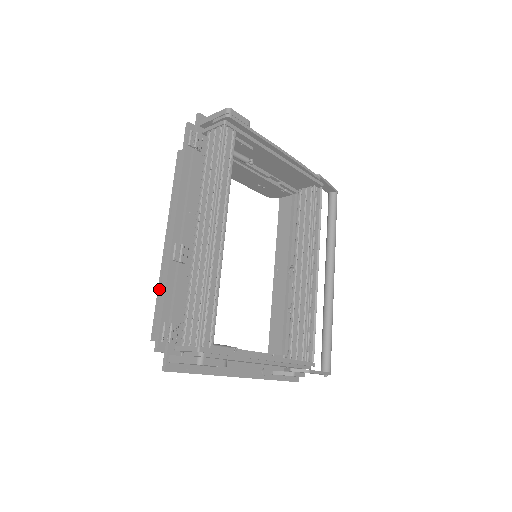
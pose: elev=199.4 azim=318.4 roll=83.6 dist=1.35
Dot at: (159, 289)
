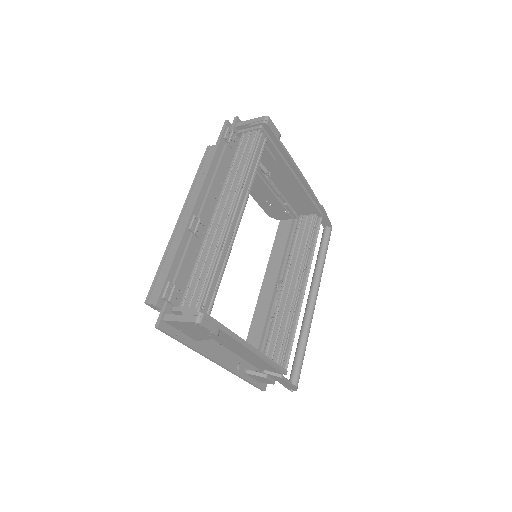
Dot at: (164, 258)
